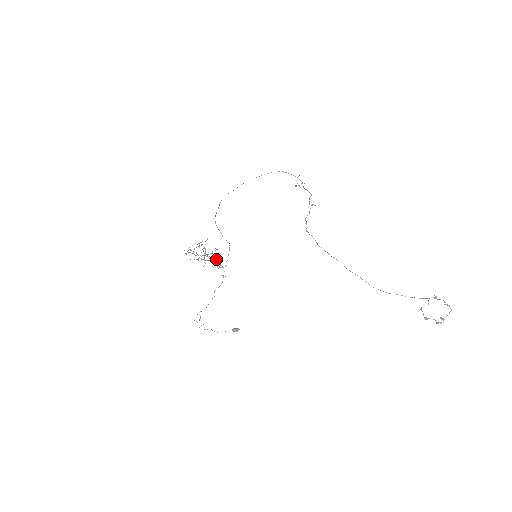
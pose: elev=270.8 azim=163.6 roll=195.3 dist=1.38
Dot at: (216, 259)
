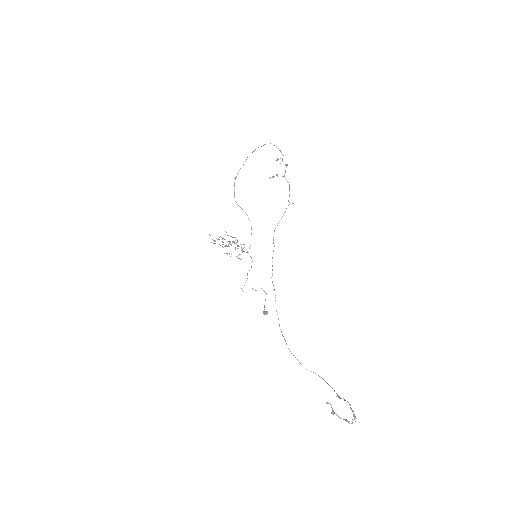
Dot at: (239, 246)
